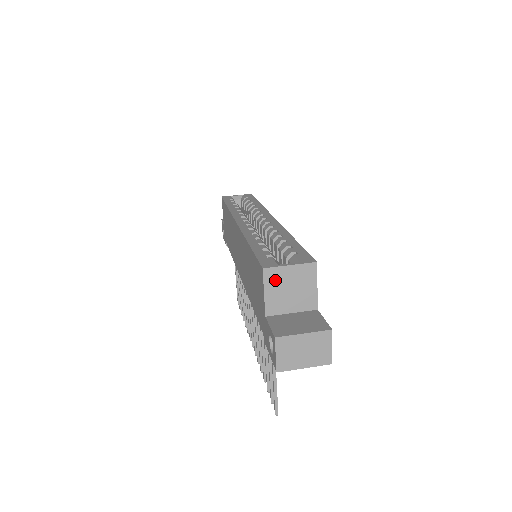
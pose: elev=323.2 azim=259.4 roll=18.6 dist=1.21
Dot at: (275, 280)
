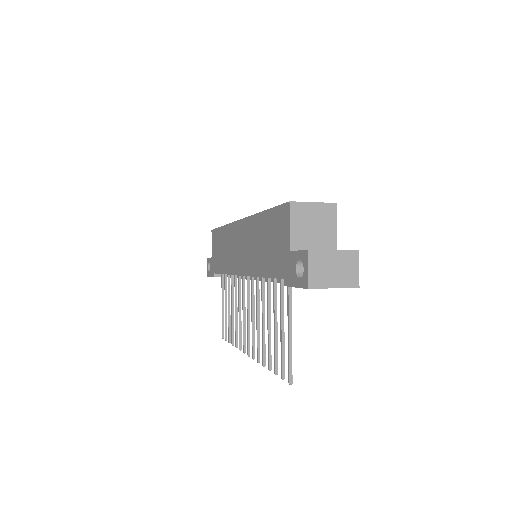
Dot at: (300, 215)
